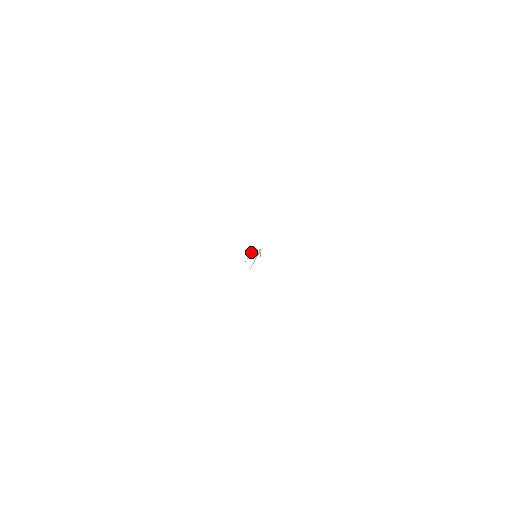
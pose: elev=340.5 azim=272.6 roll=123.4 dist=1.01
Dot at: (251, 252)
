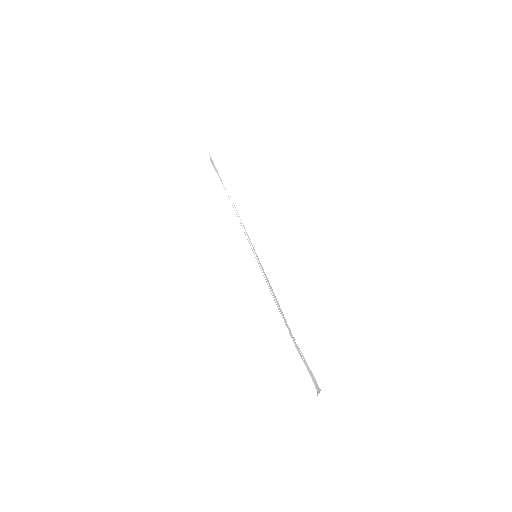
Dot at: (279, 306)
